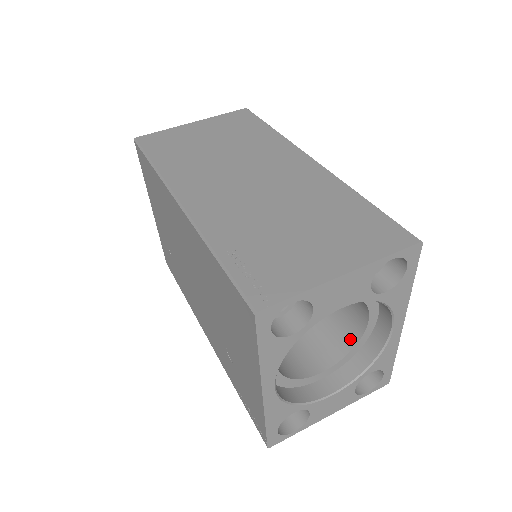
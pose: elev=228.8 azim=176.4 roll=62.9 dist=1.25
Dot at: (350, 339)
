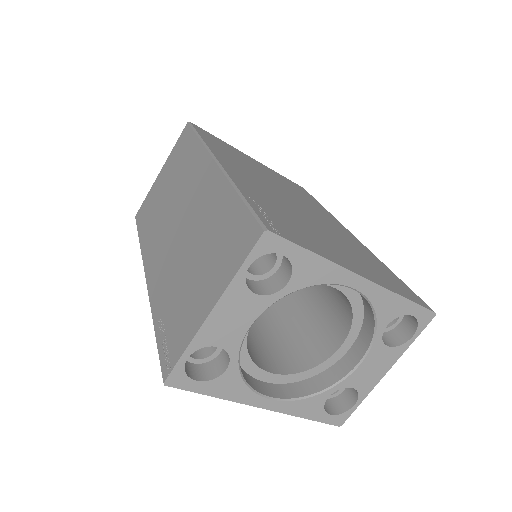
Dot at: (347, 304)
